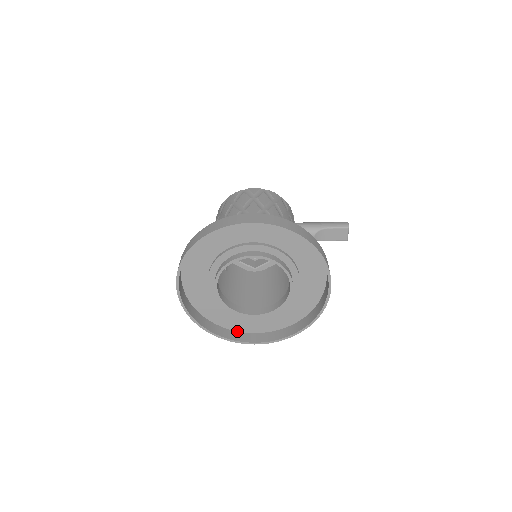
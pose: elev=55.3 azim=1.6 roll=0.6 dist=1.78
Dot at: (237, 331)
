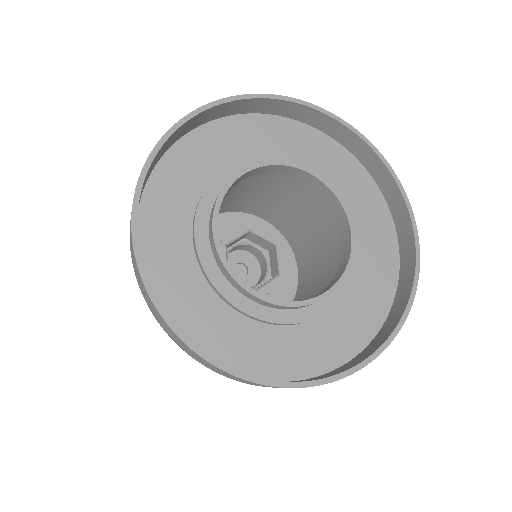
Dot at: (378, 332)
